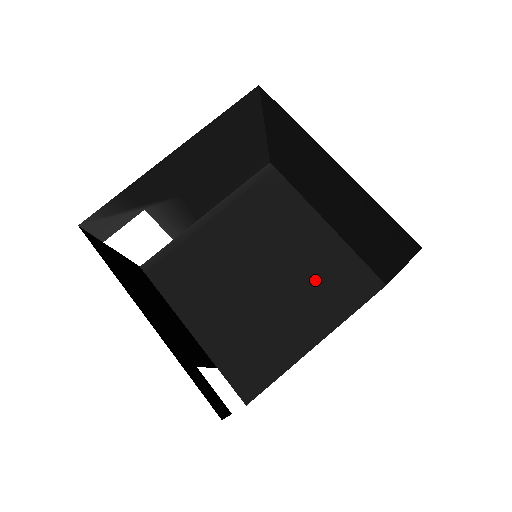
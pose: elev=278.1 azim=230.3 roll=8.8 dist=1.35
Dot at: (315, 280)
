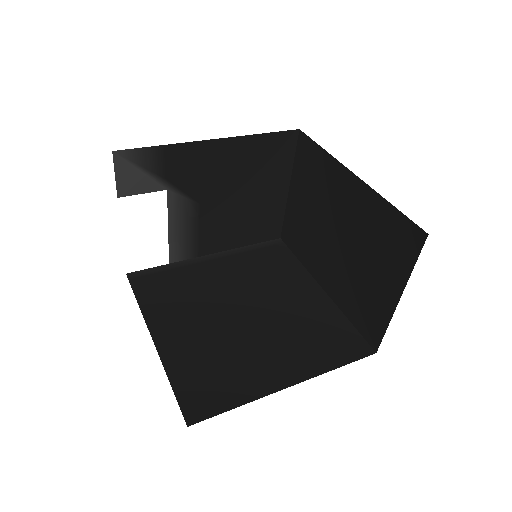
Dot at: (302, 329)
